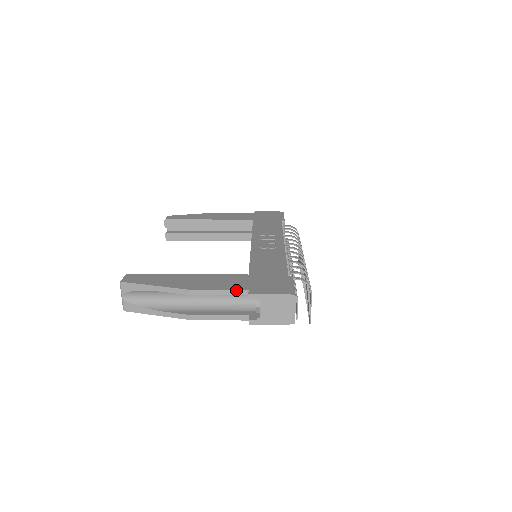
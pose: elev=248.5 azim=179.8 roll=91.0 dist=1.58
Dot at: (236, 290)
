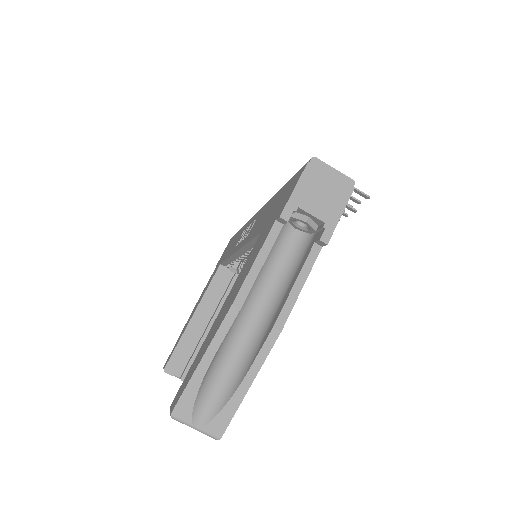
Dot at: (267, 237)
